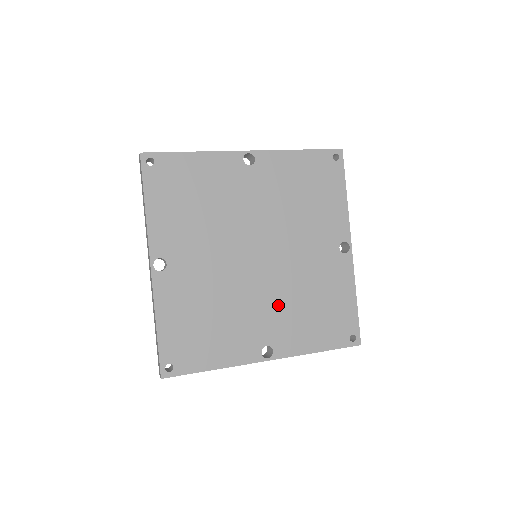
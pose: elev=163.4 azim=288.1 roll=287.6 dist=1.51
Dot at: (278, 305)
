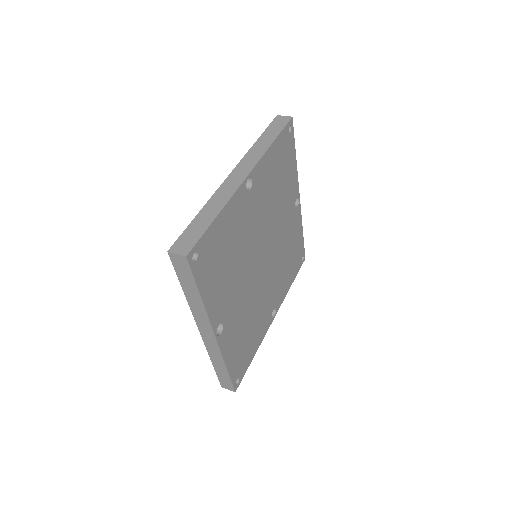
Dot at: (275, 279)
